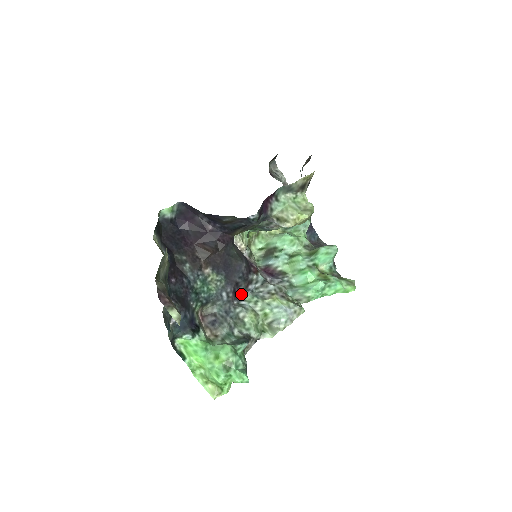
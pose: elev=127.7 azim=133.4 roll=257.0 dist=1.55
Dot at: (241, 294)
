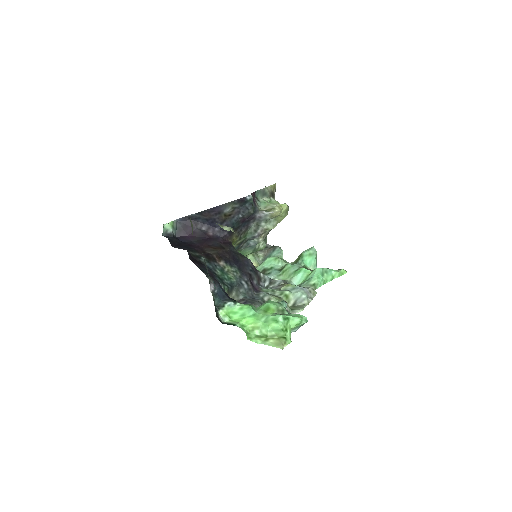
Dot at: (257, 288)
